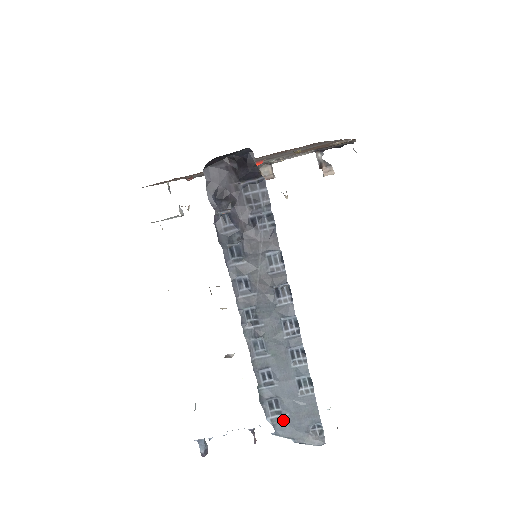
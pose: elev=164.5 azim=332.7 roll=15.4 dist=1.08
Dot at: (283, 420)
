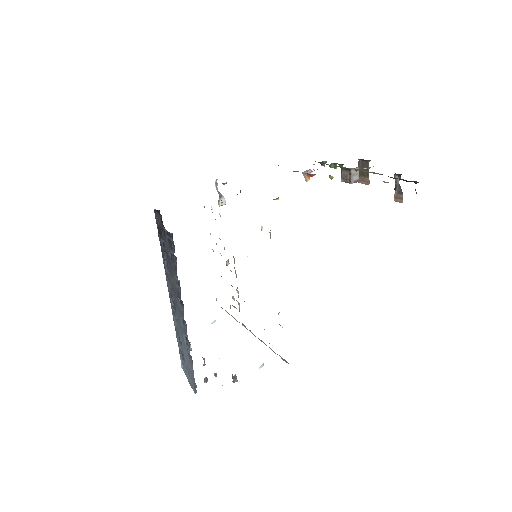
Dot at: (185, 366)
